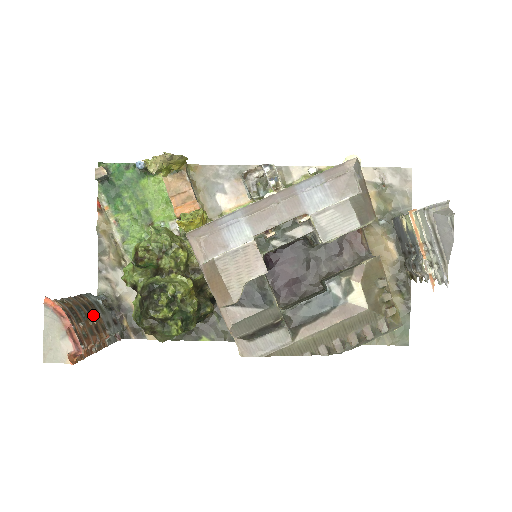
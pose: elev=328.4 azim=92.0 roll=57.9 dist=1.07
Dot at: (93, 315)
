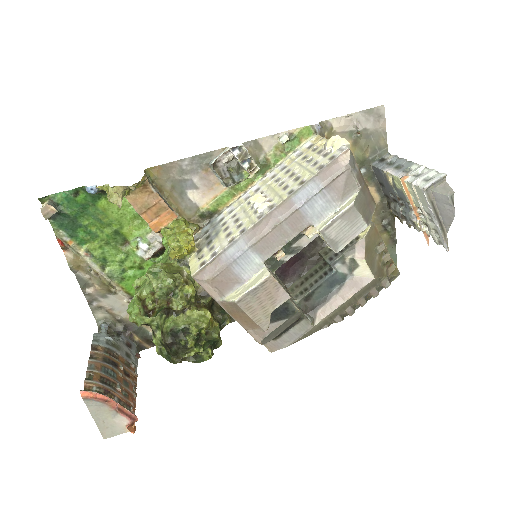
Dot at: (116, 363)
